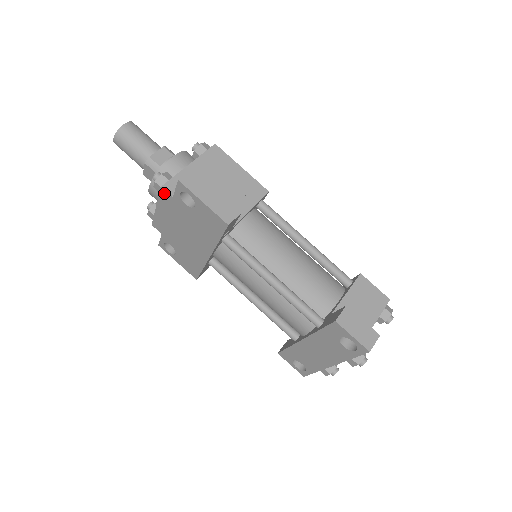
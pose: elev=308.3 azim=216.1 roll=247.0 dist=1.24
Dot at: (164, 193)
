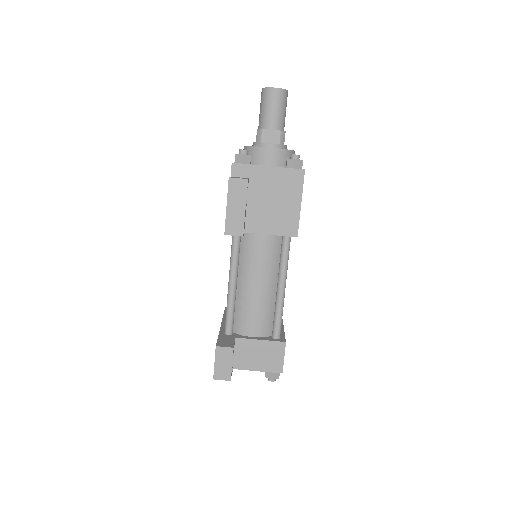
Dot at: (232, 167)
